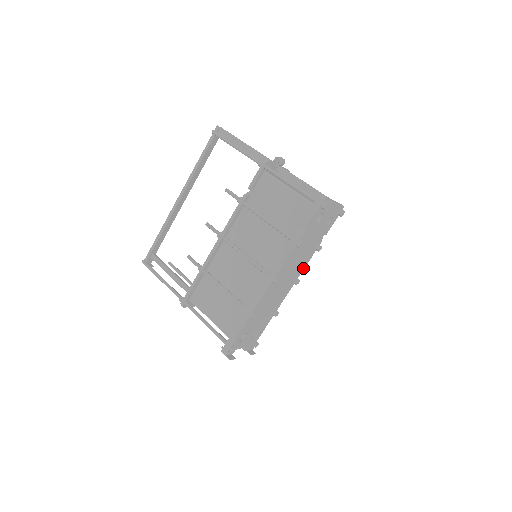
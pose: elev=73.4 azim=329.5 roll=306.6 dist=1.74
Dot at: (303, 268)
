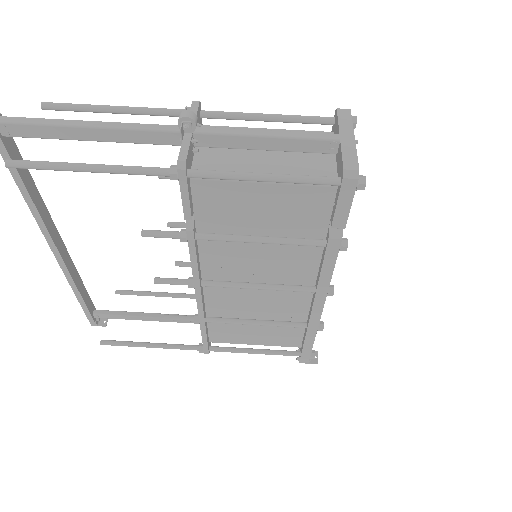
Dot at: occluded
